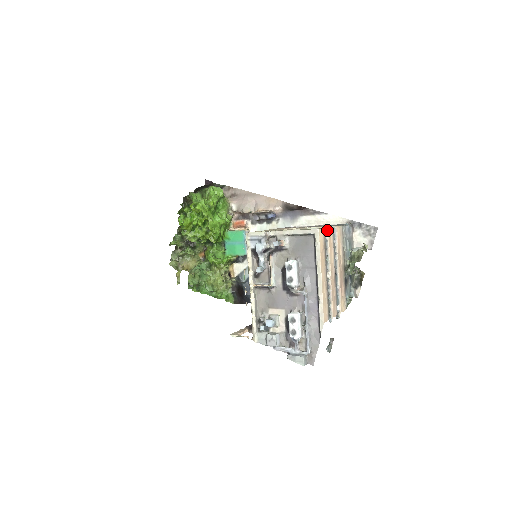
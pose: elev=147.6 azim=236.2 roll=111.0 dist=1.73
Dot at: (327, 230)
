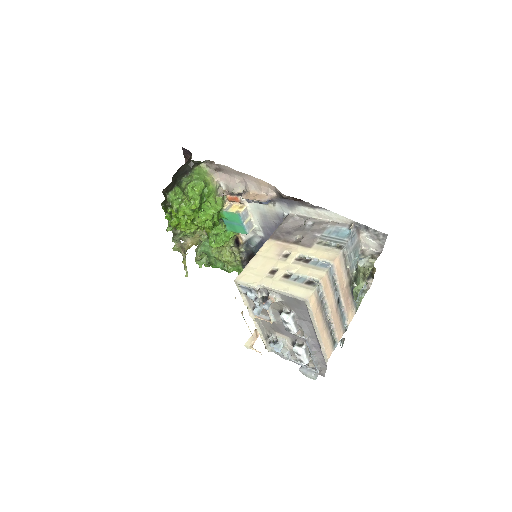
Dot at: (321, 282)
